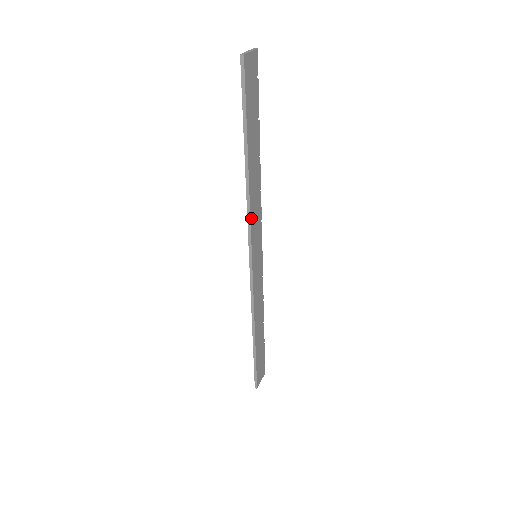
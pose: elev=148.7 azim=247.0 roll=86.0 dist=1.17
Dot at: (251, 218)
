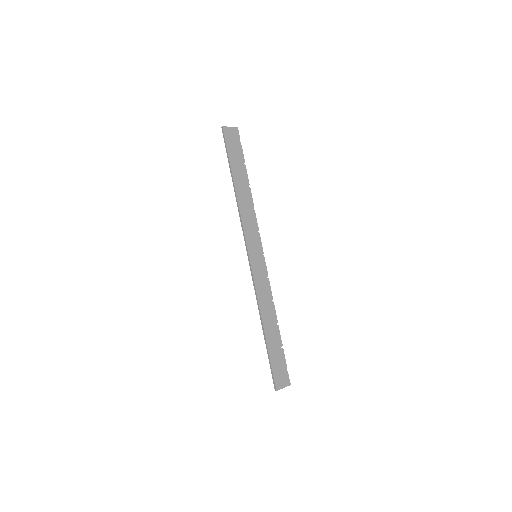
Dot at: (243, 222)
